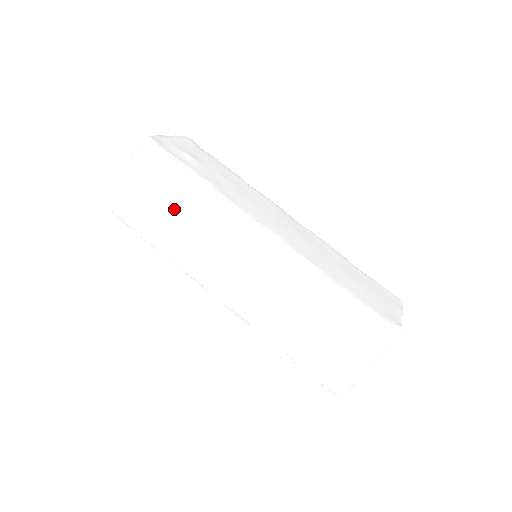
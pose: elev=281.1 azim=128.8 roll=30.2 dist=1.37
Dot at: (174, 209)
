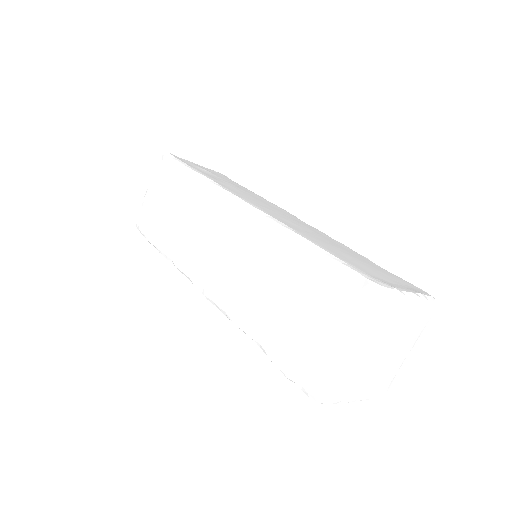
Dot at: (175, 206)
